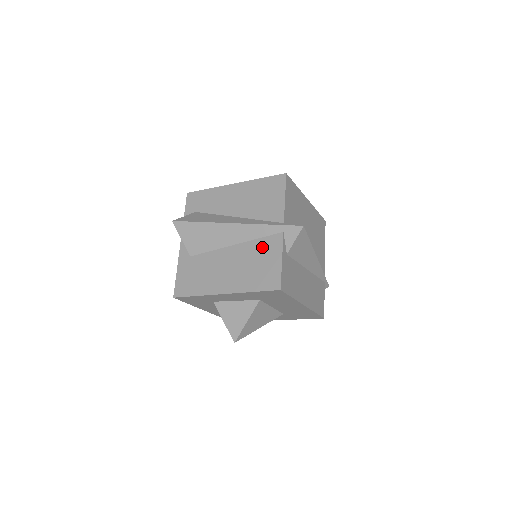
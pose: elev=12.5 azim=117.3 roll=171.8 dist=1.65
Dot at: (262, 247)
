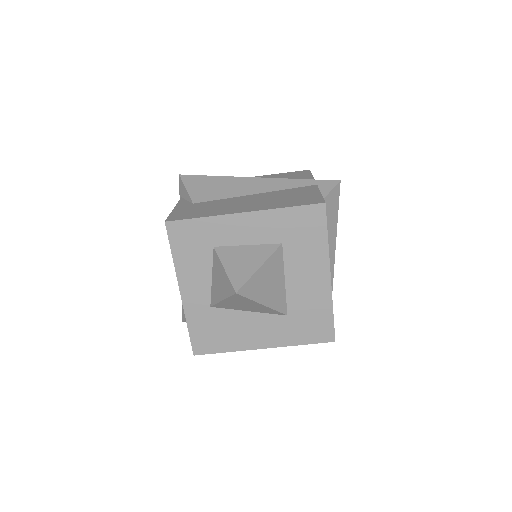
Dot at: (293, 191)
